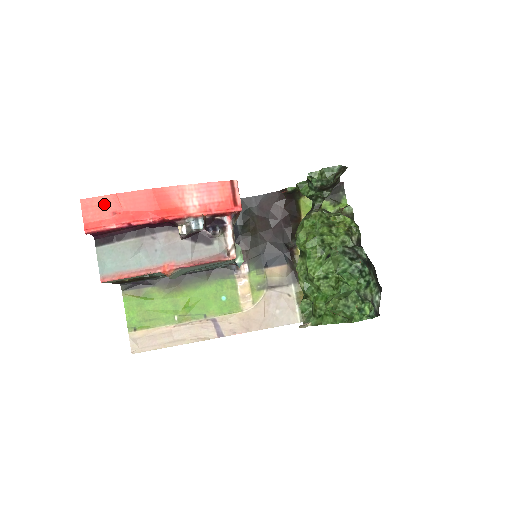
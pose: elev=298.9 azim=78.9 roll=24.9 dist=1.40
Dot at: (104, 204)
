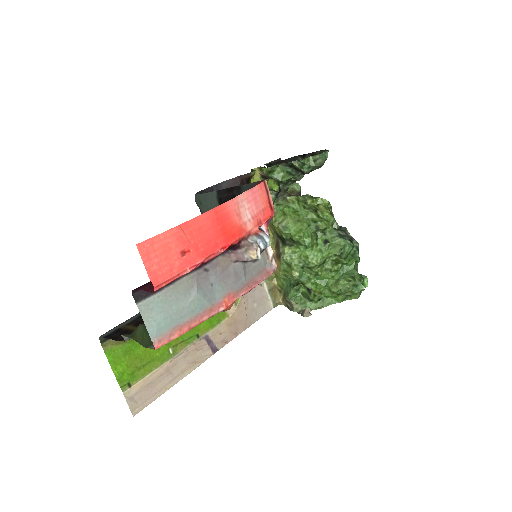
Dot at: (168, 243)
